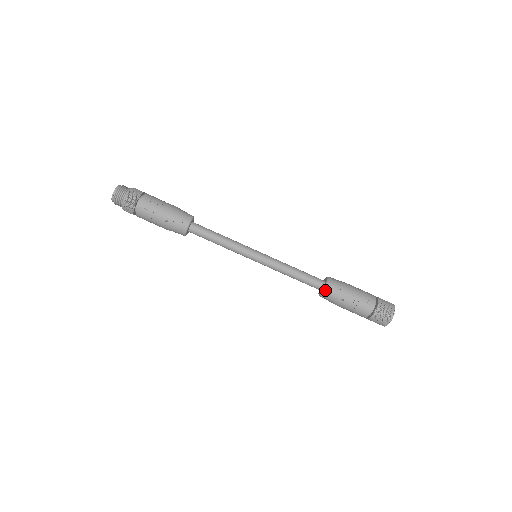
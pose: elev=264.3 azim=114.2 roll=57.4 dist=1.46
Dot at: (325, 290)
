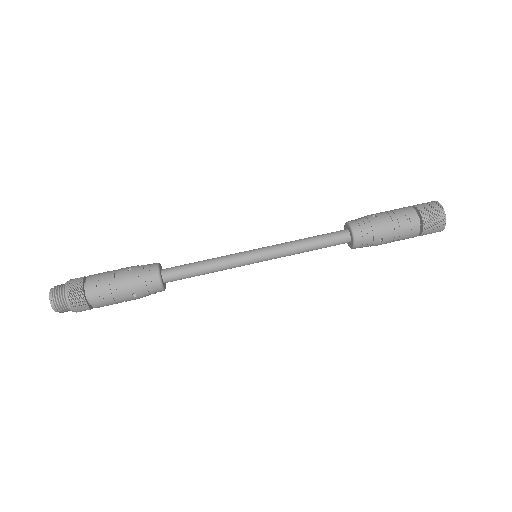
Dot at: (356, 243)
